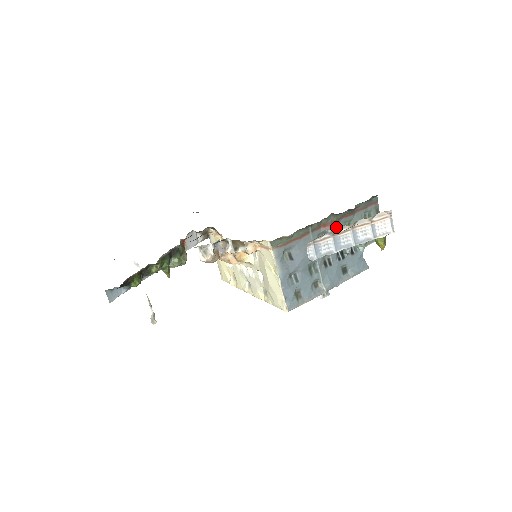
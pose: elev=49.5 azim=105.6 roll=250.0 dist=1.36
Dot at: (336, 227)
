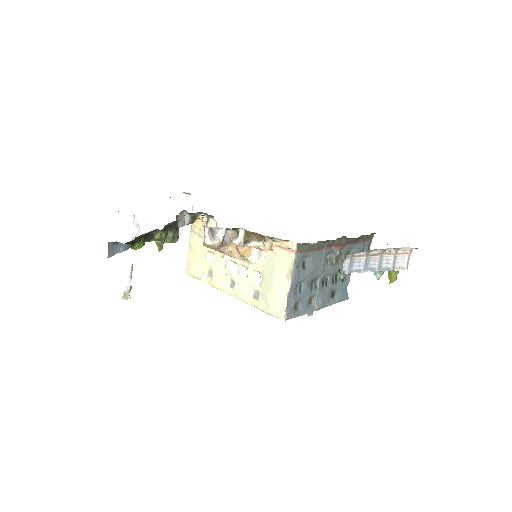
Dot at: occluded
